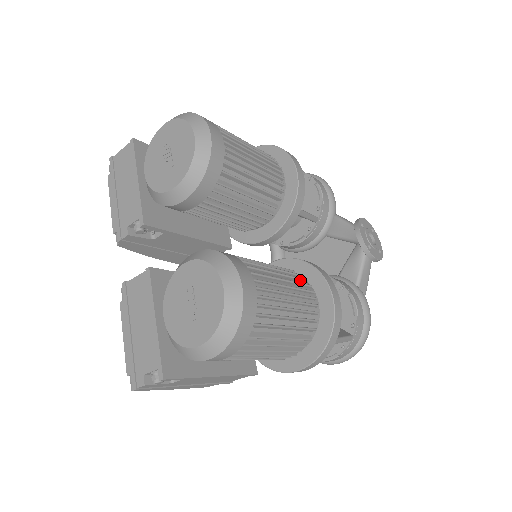
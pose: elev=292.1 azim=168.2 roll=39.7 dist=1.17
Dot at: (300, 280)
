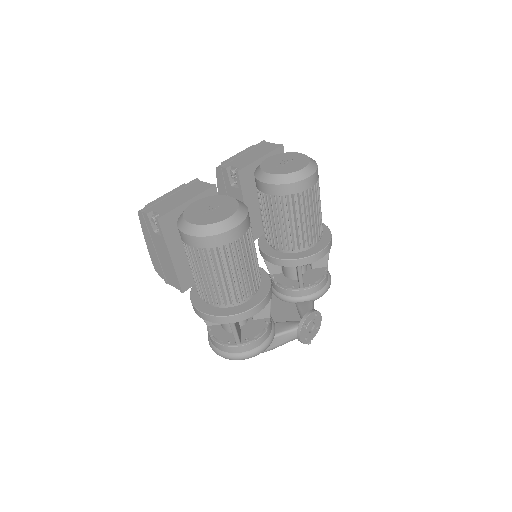
Dot at: (258, 279)
